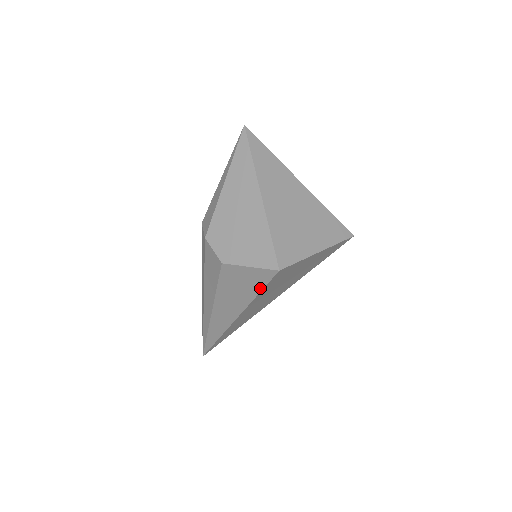
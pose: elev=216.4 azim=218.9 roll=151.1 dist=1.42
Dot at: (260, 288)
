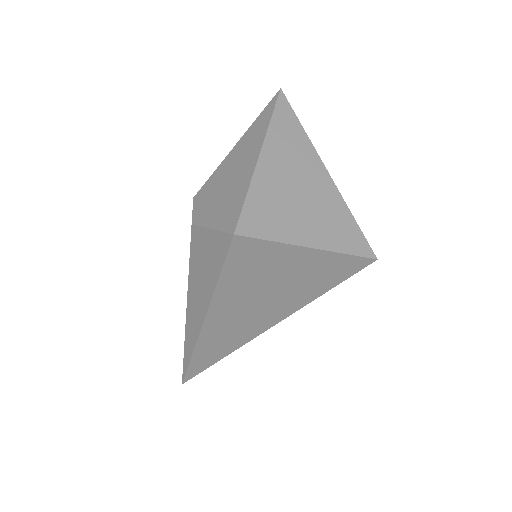
Dot at: (220, 267)
